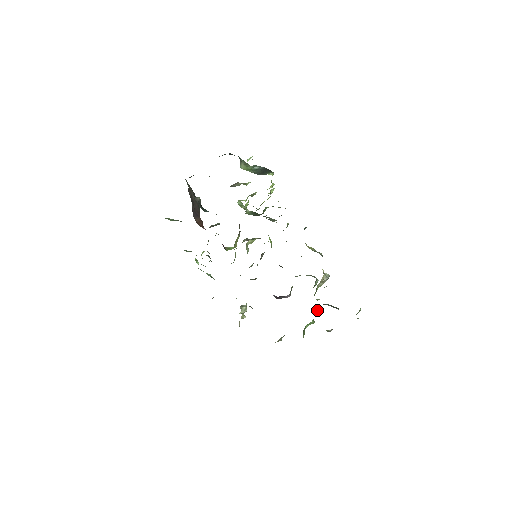
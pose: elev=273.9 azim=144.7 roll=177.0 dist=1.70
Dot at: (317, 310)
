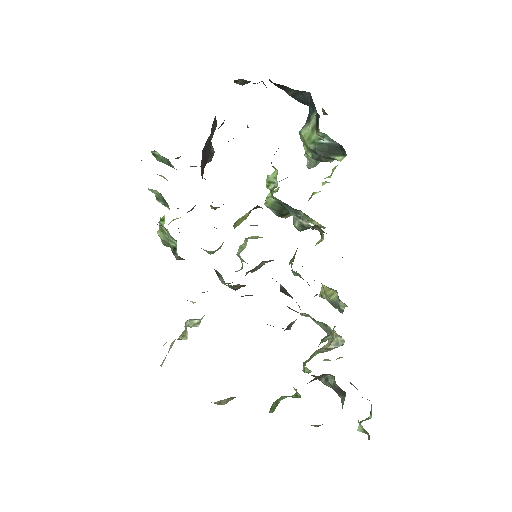
Dot at: occluded
